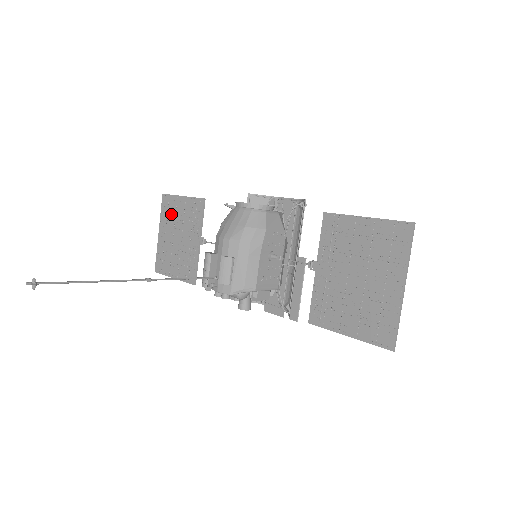
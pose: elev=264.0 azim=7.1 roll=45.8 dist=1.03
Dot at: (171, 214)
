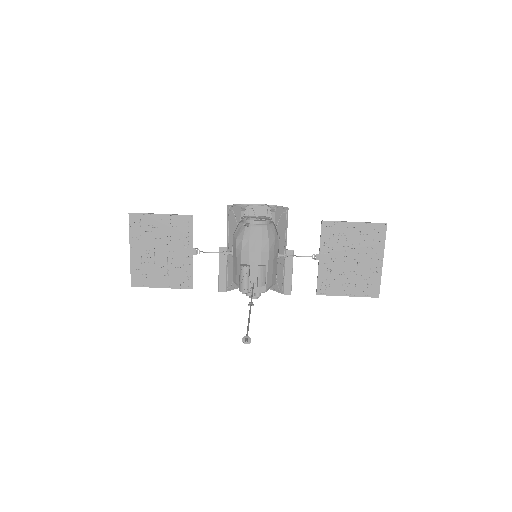
Dot at: (147, 231)
